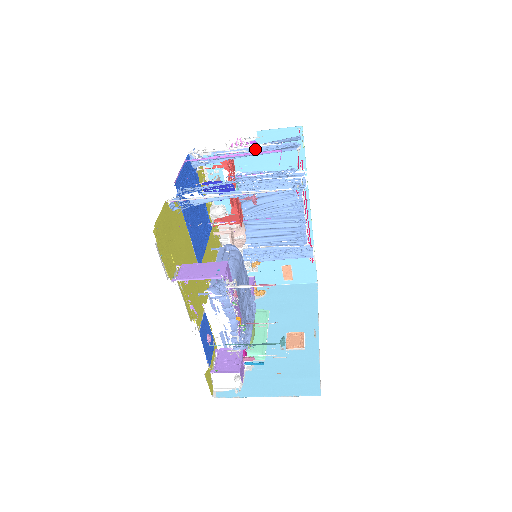
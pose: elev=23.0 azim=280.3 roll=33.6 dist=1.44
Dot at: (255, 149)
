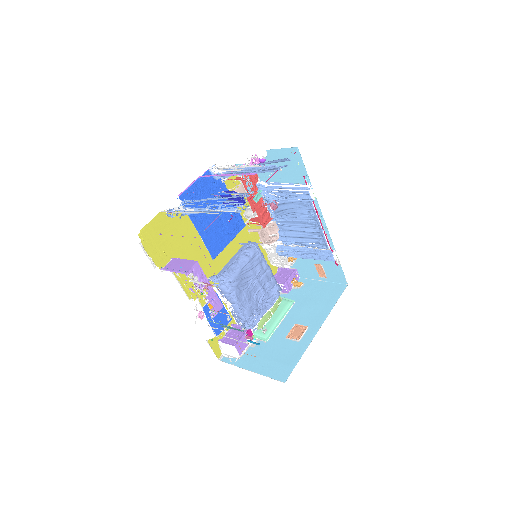
Dot at: (249, 169)
